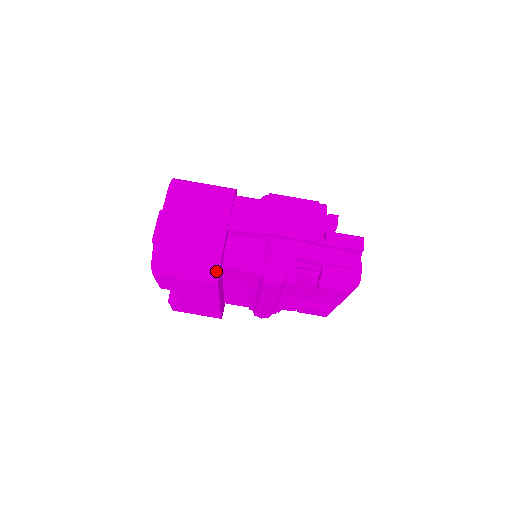
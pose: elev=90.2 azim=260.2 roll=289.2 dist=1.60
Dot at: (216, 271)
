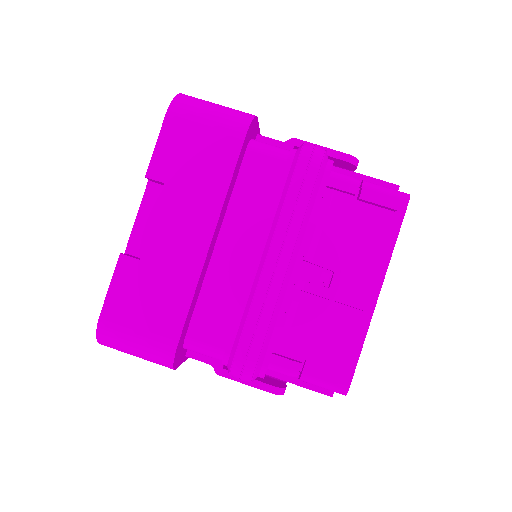
Dot at: (249, 118)
